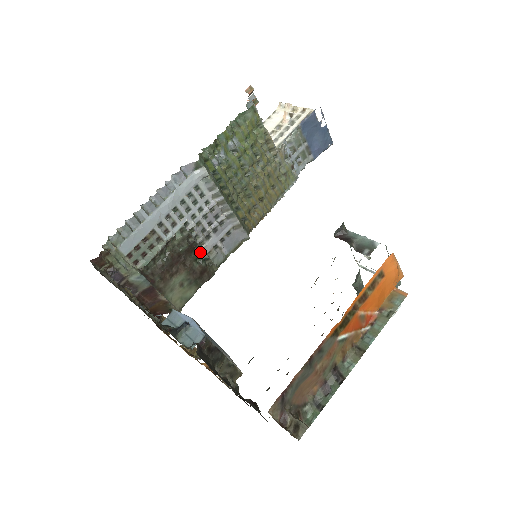
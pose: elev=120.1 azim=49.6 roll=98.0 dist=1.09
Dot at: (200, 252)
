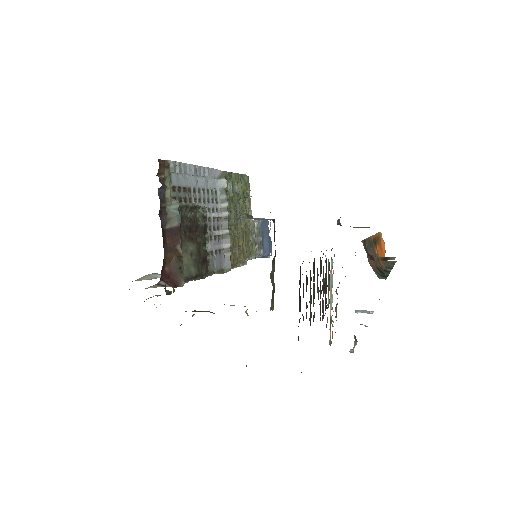
Dot at: (206, 242)
